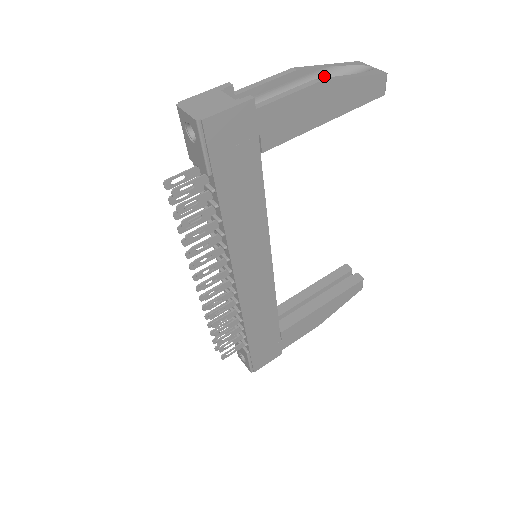
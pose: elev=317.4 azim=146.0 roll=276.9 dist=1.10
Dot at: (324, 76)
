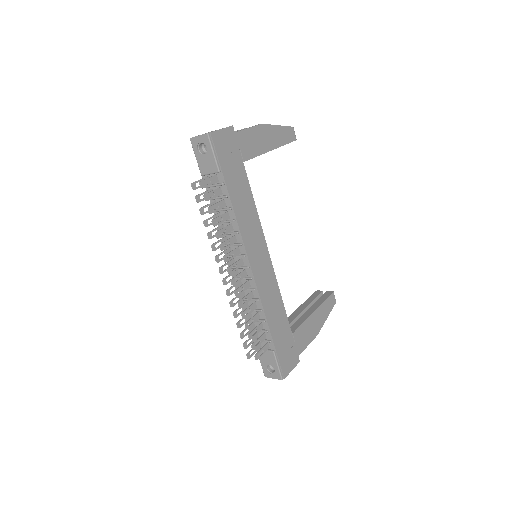
Dot at: occluded
